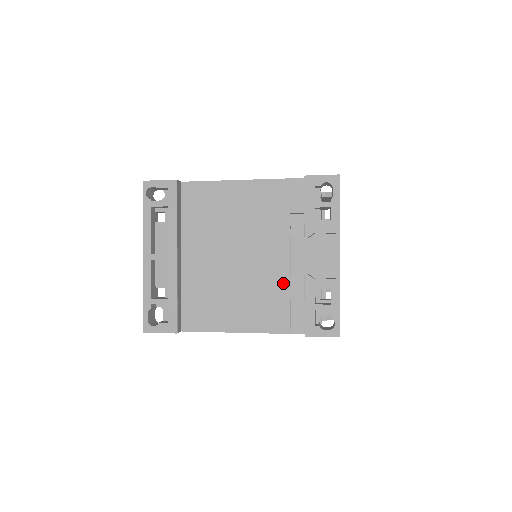
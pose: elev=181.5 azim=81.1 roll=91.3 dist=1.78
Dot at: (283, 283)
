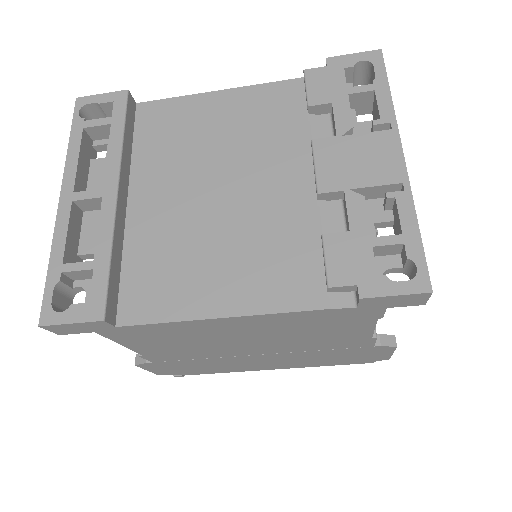
Dot at: (305, 222)
